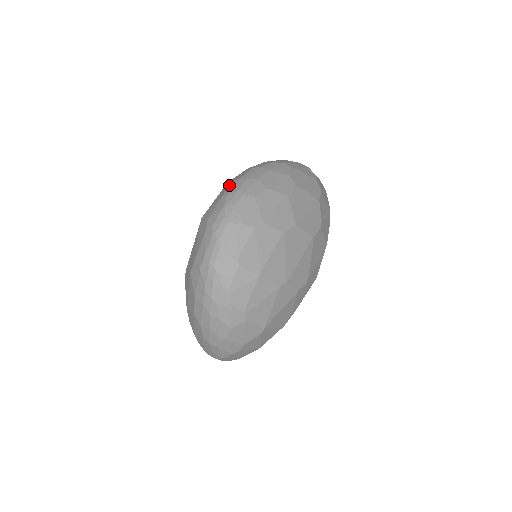
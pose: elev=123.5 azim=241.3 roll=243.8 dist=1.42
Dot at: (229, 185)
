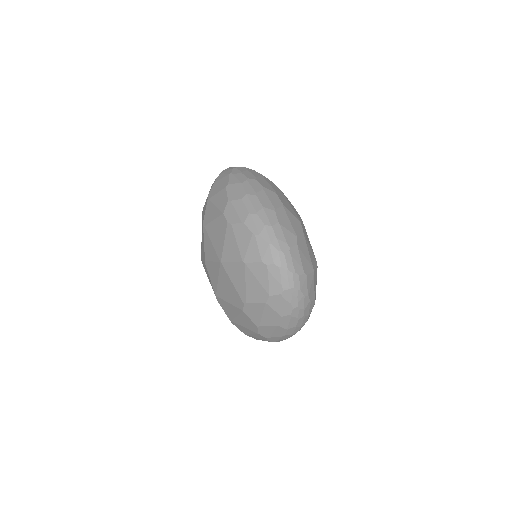
Dot at: (247, 225)
